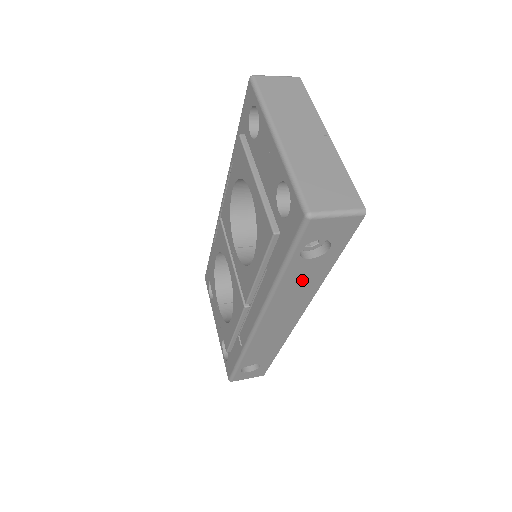
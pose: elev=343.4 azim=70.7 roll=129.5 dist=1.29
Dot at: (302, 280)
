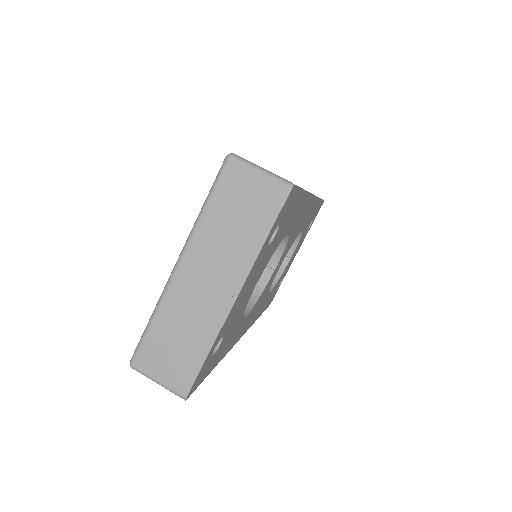
Dot at: occluded
